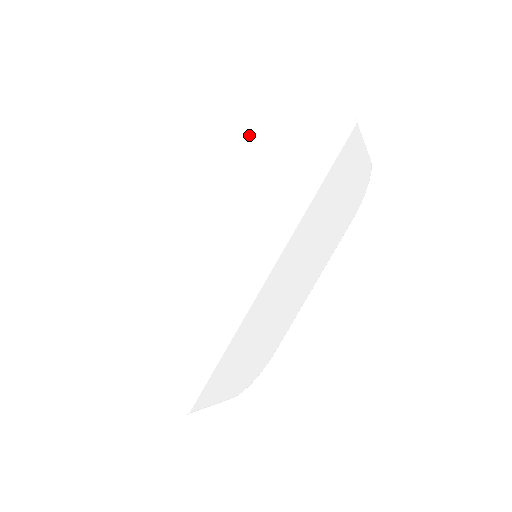
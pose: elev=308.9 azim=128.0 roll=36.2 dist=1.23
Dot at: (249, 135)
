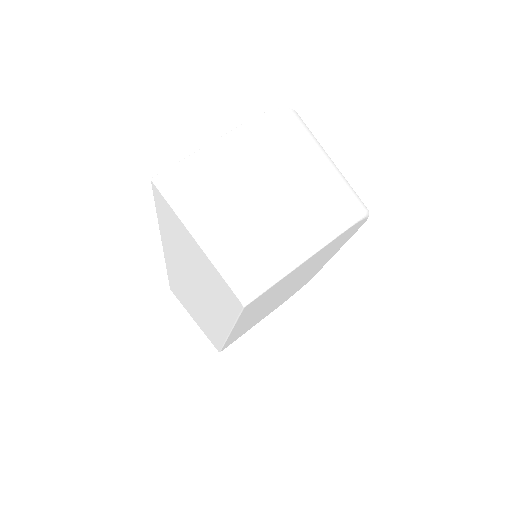
Dot at: (177, 242)
